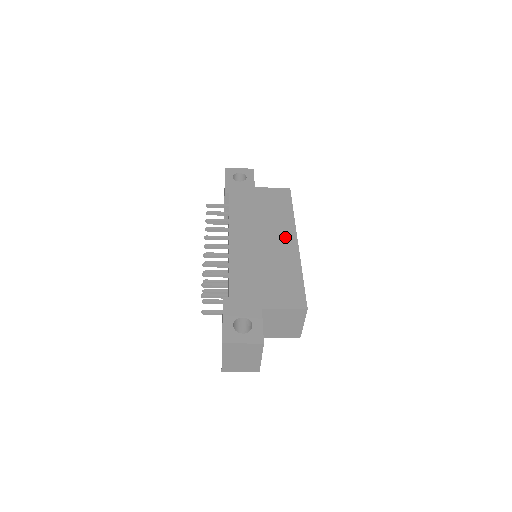
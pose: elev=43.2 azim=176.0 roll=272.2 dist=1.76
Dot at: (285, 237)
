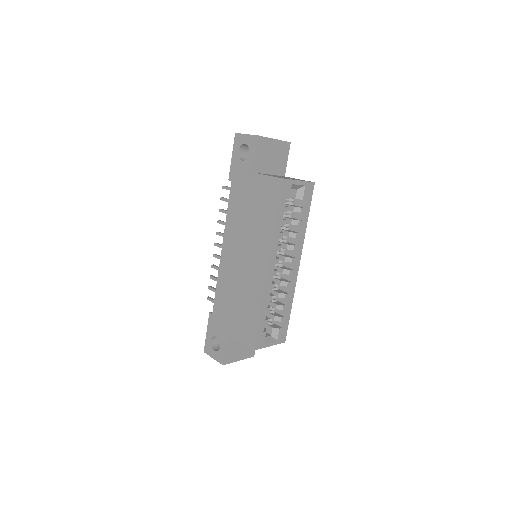
Dot at: (259, 260)
